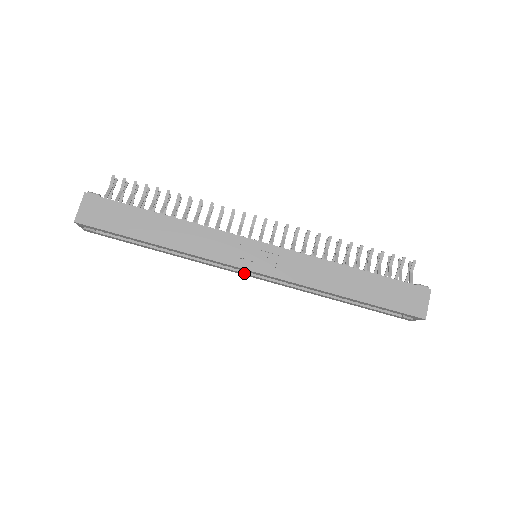
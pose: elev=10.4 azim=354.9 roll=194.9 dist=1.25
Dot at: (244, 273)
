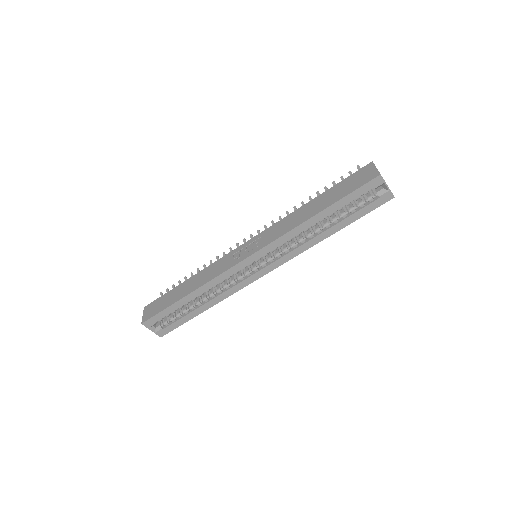
Dot at: (256, 272)
